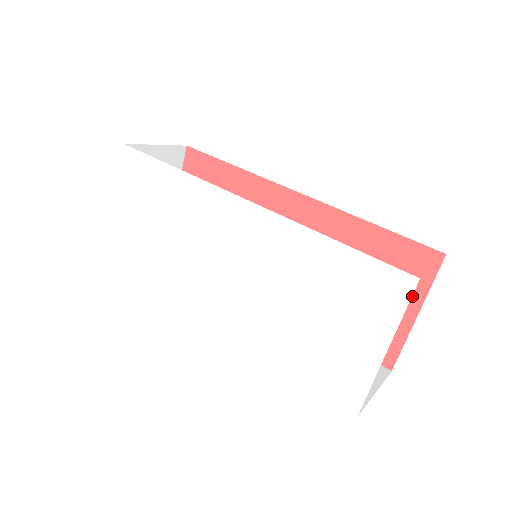
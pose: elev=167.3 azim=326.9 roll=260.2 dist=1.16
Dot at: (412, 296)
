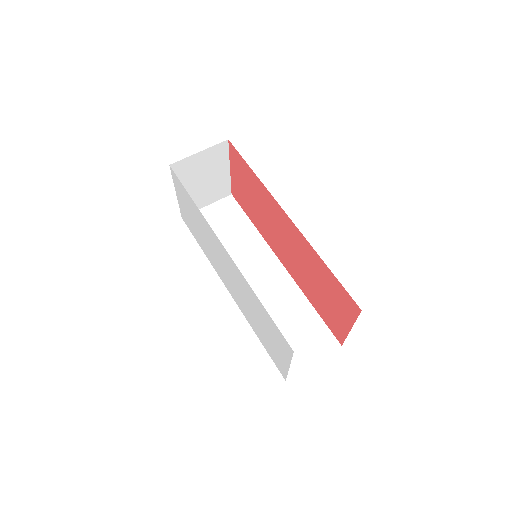
Dot at: (347, 318)
